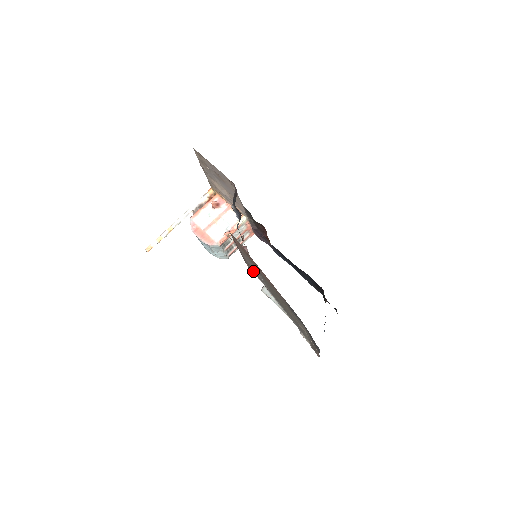
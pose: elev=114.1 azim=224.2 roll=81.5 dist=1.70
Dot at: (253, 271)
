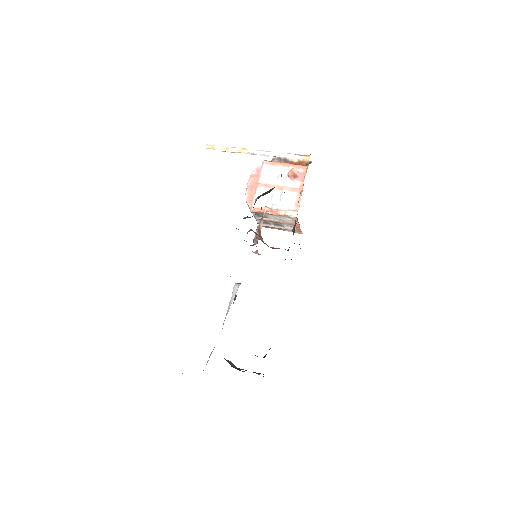
Dot at: occluded
